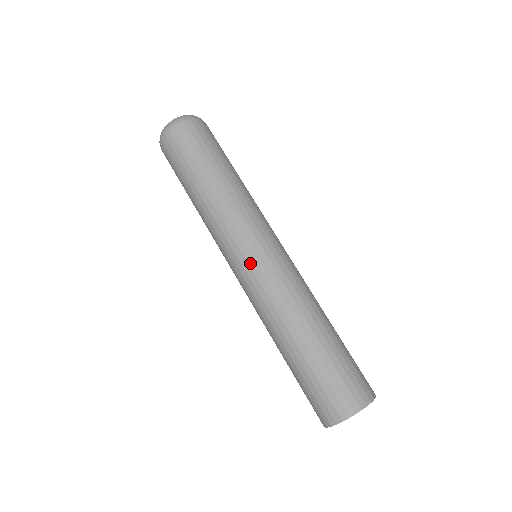
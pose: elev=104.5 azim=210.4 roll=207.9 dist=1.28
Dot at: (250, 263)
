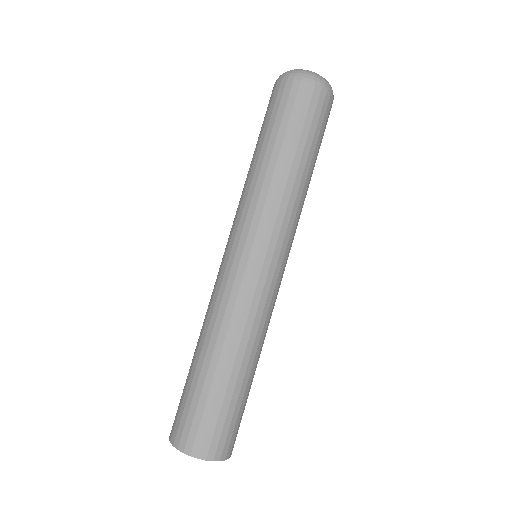
Dot at: (265, 267)
